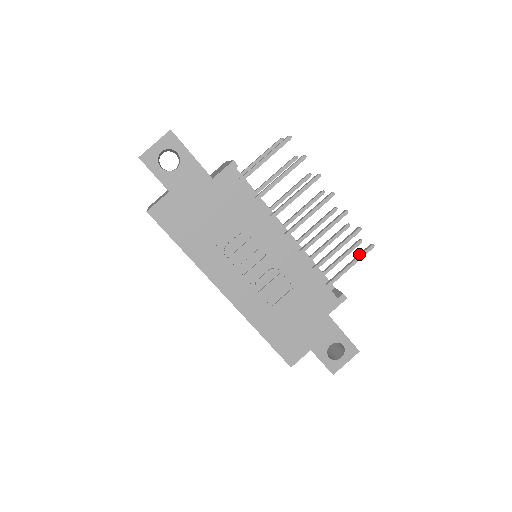
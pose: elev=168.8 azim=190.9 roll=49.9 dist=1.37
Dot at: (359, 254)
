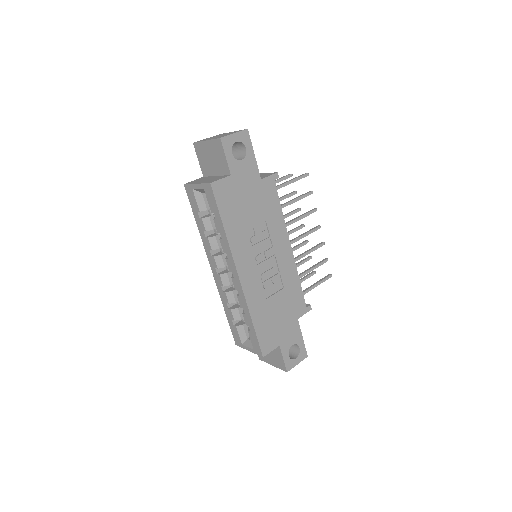
Dot at: (322, 279)
